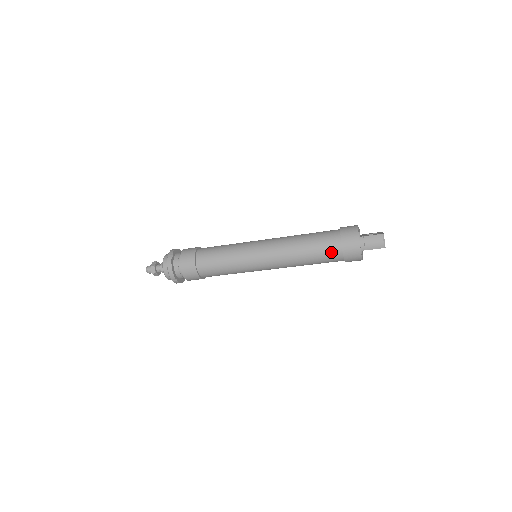
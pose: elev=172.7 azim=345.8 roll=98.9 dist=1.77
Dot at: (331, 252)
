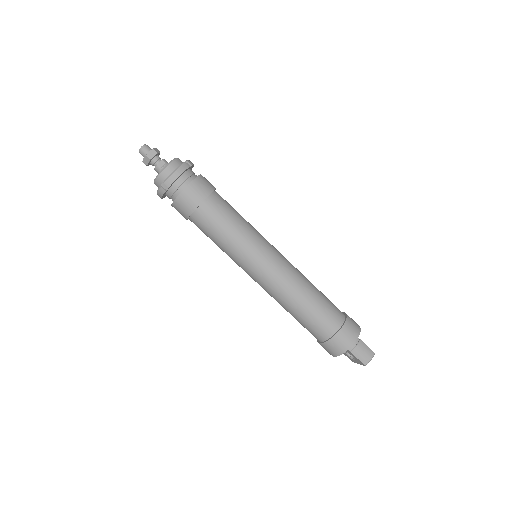
Dot at: (327, 324)
